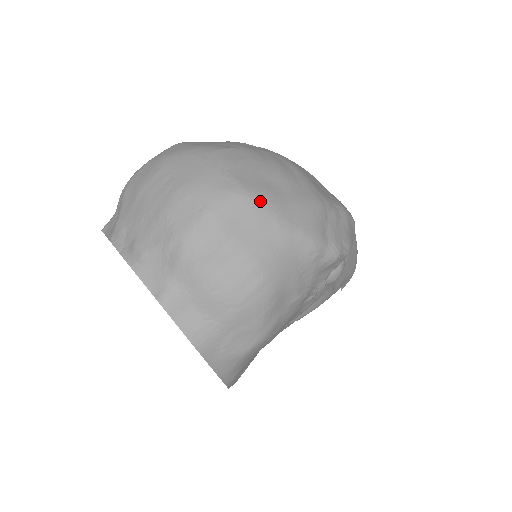
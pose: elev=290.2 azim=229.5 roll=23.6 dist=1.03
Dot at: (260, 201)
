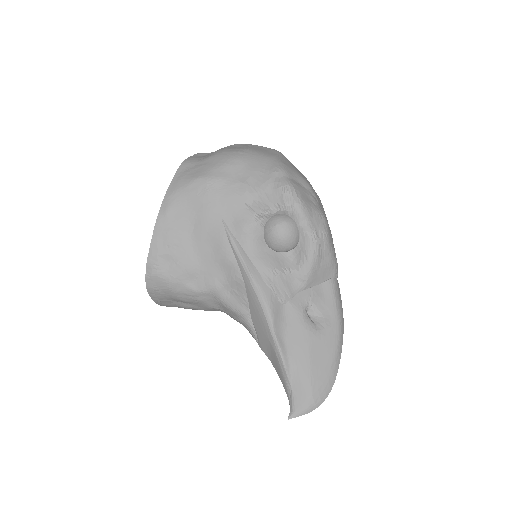
Dot at: (280, 153)
